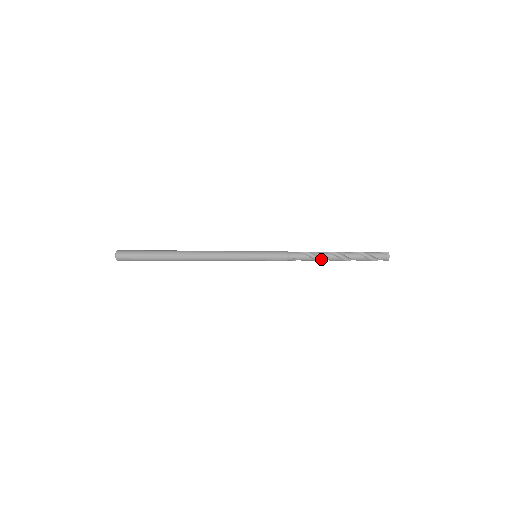
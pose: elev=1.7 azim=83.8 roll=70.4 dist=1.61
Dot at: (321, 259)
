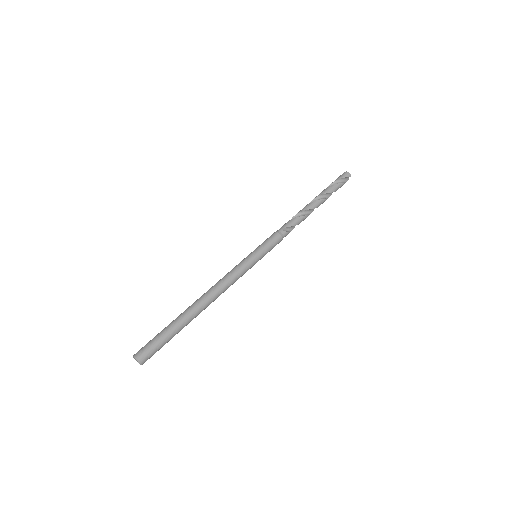
Dot at: (301, 214)
